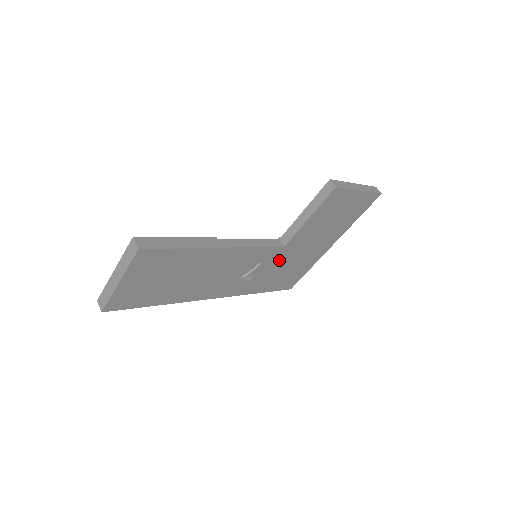
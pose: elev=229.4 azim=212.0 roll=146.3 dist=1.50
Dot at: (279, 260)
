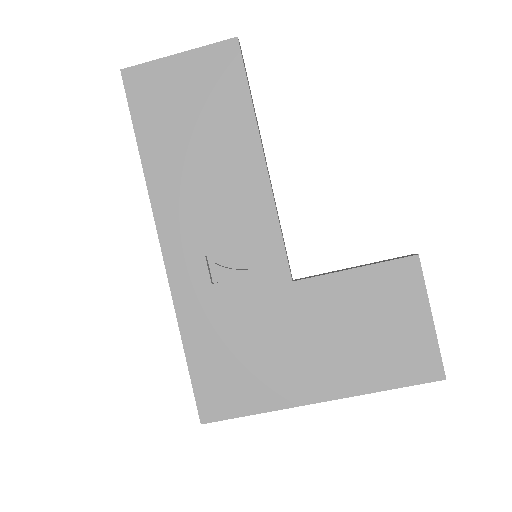
Dot at: (263, 304)
